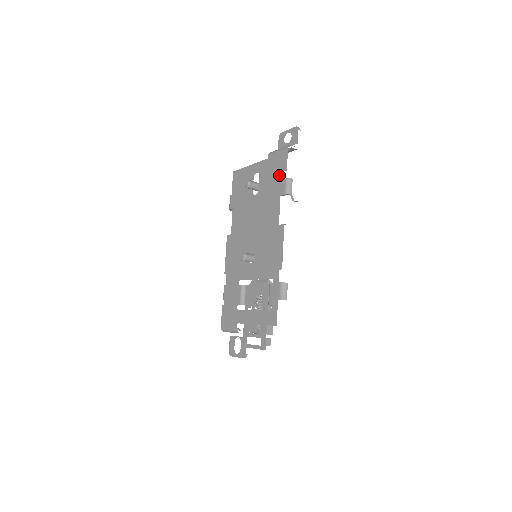
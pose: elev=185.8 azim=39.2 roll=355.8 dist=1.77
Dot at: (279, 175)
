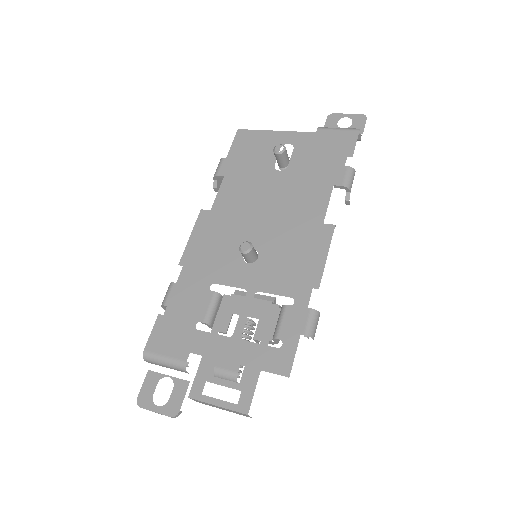
Dot at: (336, 158)
